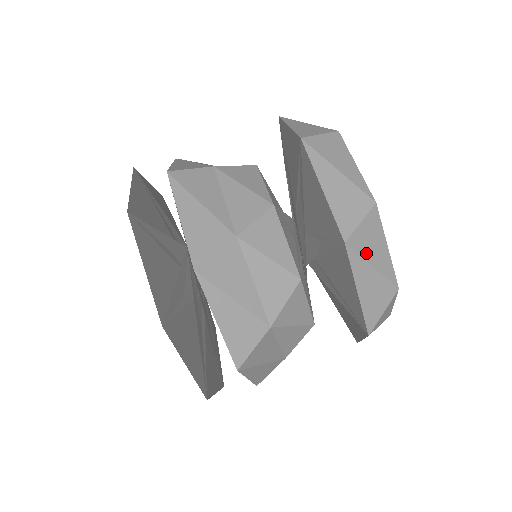
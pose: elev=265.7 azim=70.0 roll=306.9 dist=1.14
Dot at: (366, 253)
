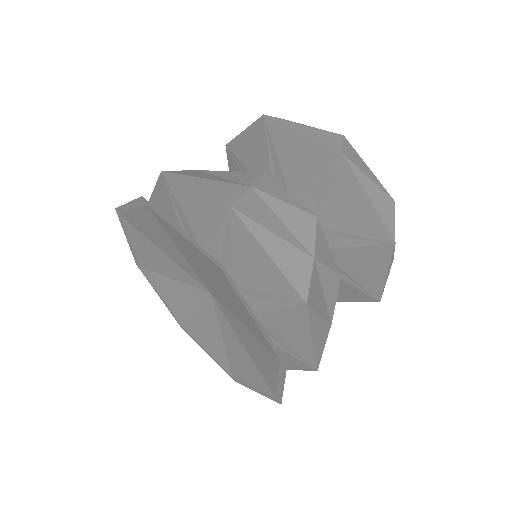
Dot at: (359, 166)
